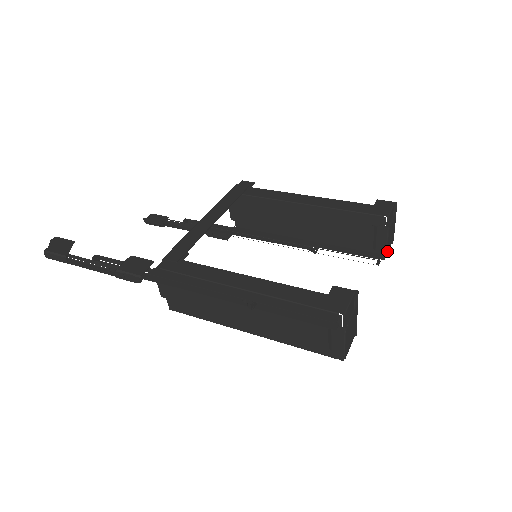
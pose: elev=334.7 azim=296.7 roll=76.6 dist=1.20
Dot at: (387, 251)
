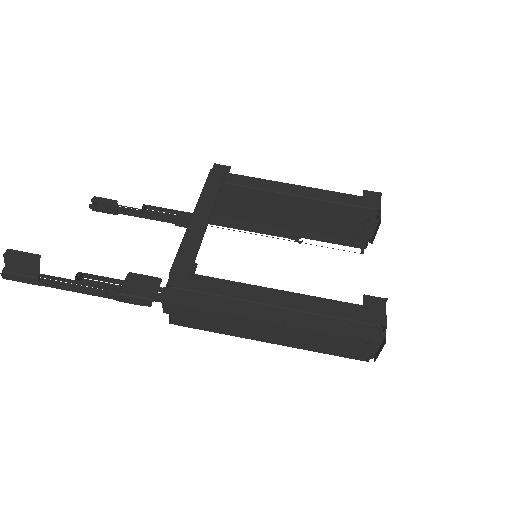
Dot at: occluded
